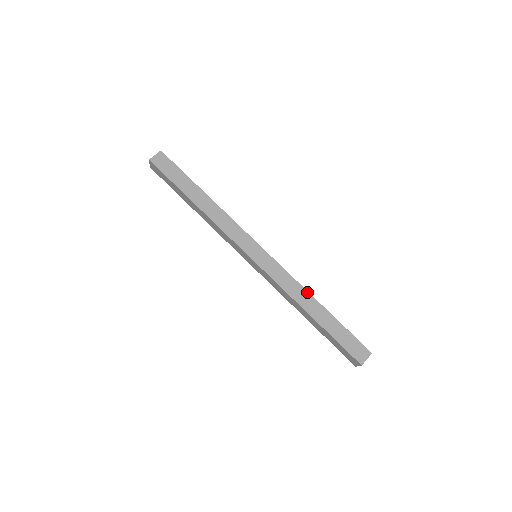
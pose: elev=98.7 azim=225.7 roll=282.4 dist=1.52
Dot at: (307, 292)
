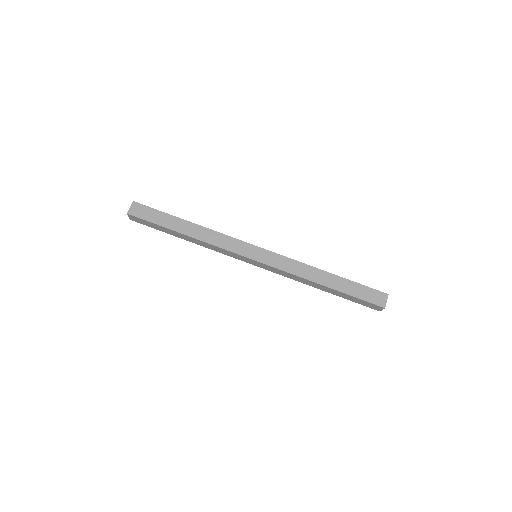
Dot at: (313, 267)
